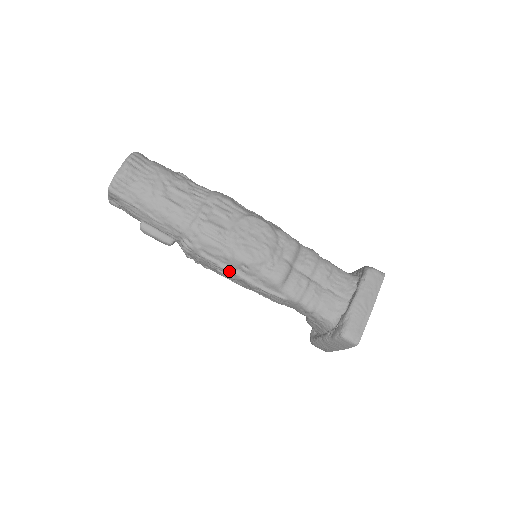
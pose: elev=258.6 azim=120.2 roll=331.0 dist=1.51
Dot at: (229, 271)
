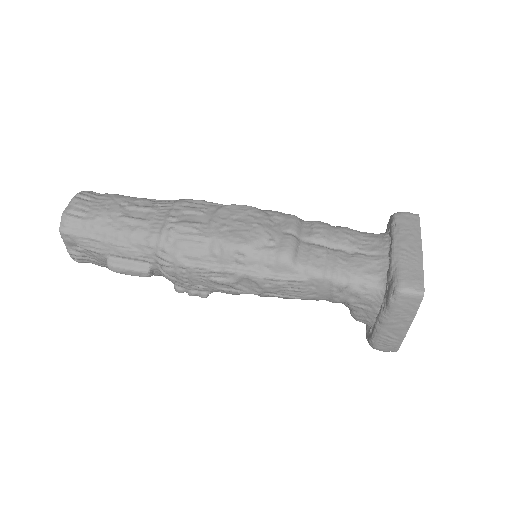
Dot at: (223, 271)
